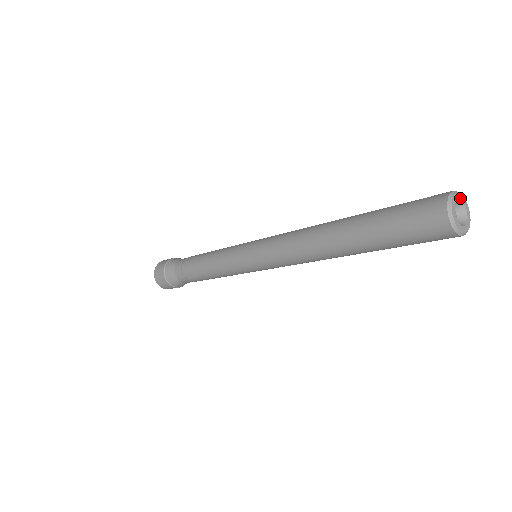
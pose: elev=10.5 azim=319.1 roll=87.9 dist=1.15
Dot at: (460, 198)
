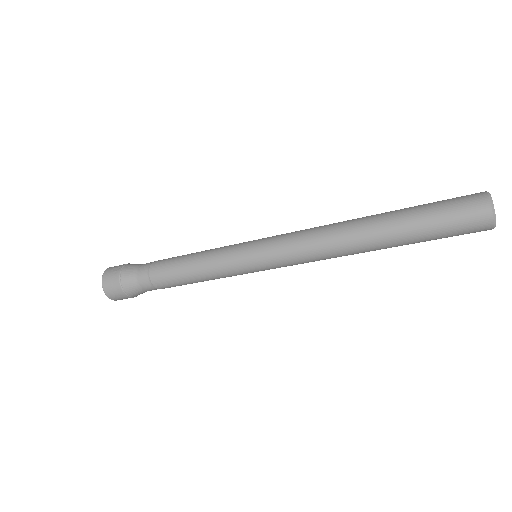
Dot at: occluded
